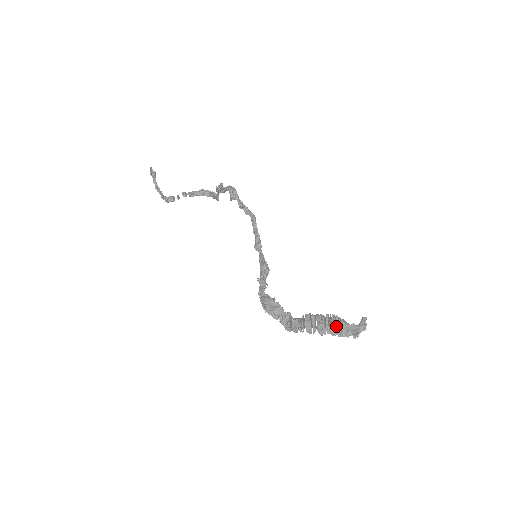
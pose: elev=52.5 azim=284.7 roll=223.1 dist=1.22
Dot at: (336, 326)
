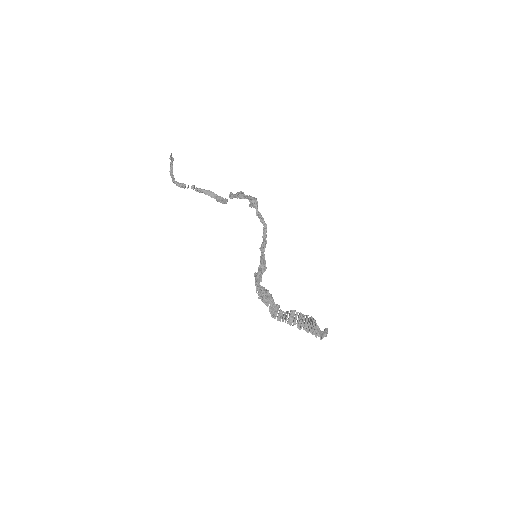
Dot at: (310, 326)
